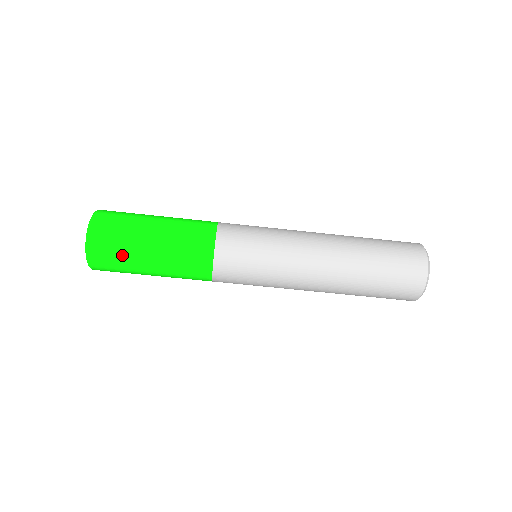
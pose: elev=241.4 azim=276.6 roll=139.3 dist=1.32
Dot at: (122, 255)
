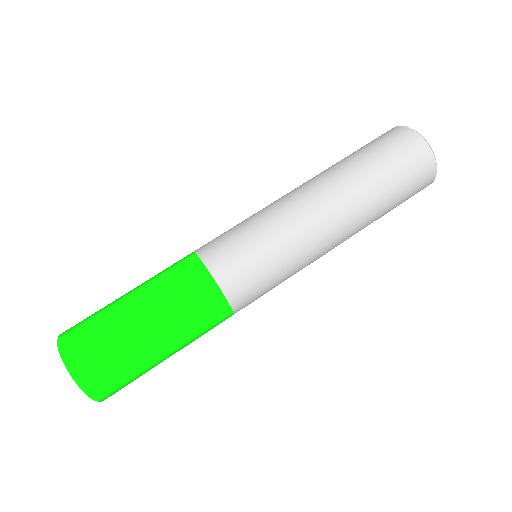
Dot at: (122, 360)
